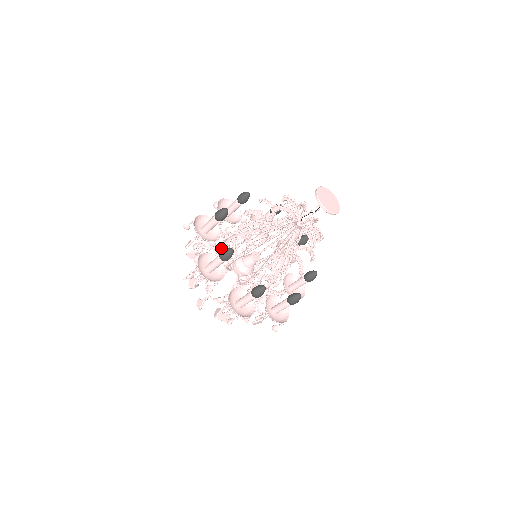
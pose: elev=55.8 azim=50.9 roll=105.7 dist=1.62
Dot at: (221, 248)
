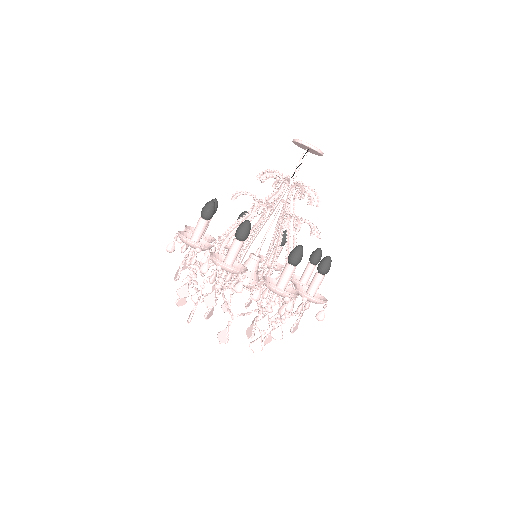
Dot at: occluded
